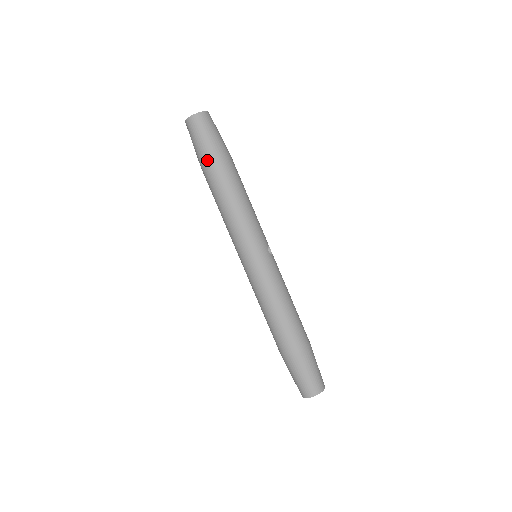
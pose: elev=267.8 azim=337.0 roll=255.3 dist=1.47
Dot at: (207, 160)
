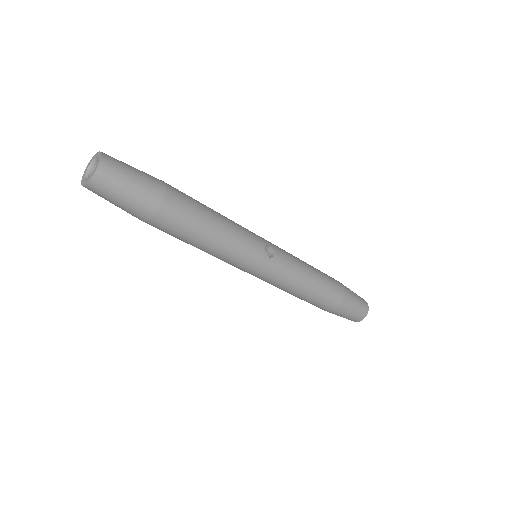
Dot at: (144, 221)
